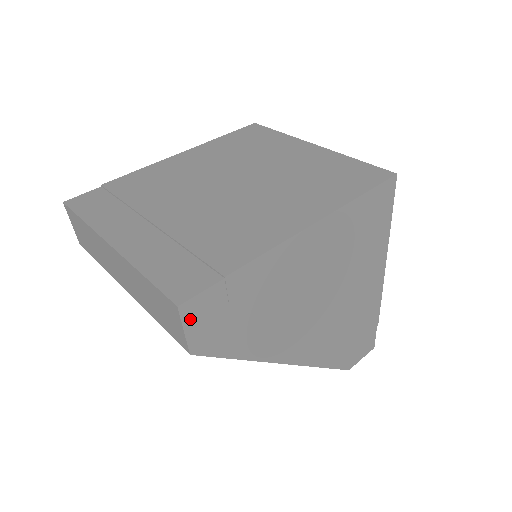
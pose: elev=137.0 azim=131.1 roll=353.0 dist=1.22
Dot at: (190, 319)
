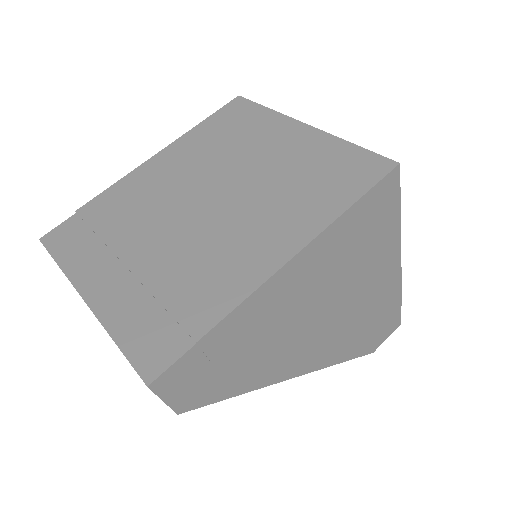
Dot at: (167, 390)
